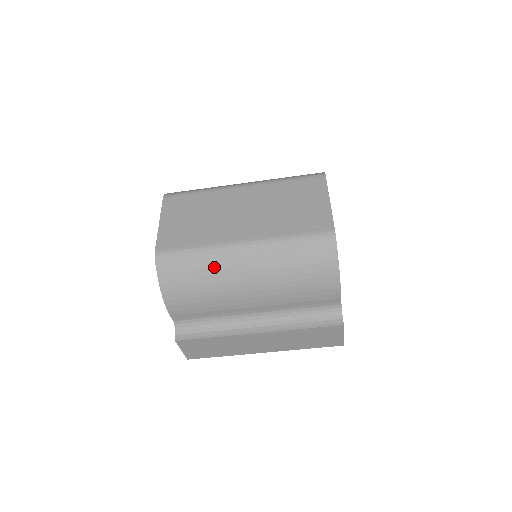
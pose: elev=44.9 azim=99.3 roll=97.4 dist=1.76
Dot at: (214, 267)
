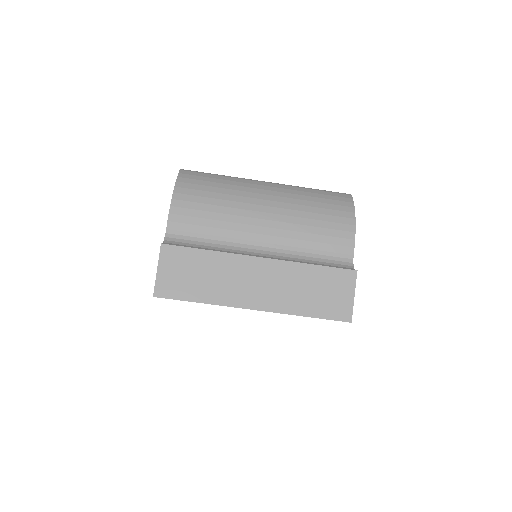
Dot at: (236, 185)
